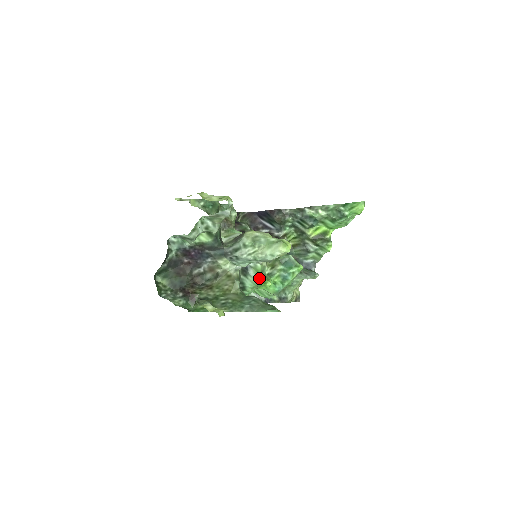
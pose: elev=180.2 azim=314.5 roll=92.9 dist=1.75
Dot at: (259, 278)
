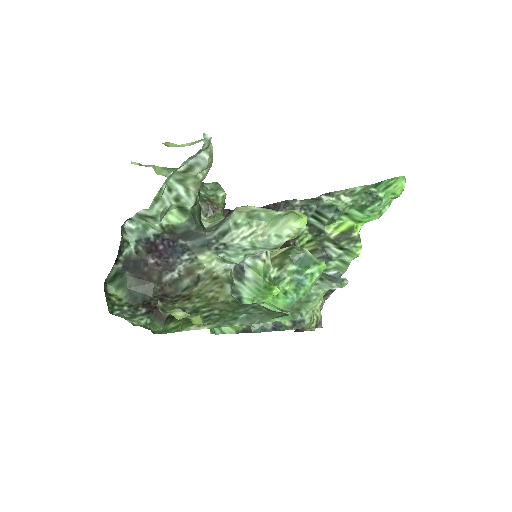
Dot at: (261, 283)
